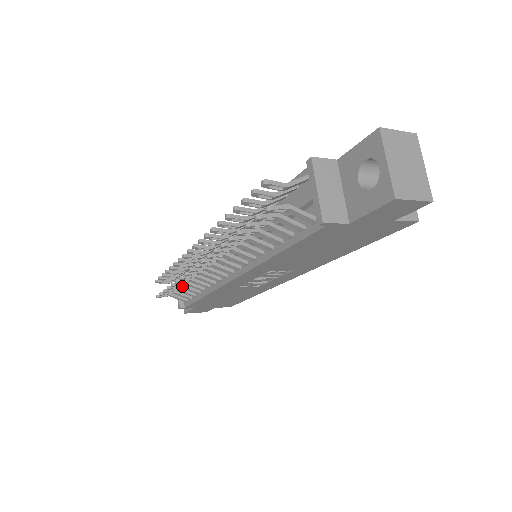
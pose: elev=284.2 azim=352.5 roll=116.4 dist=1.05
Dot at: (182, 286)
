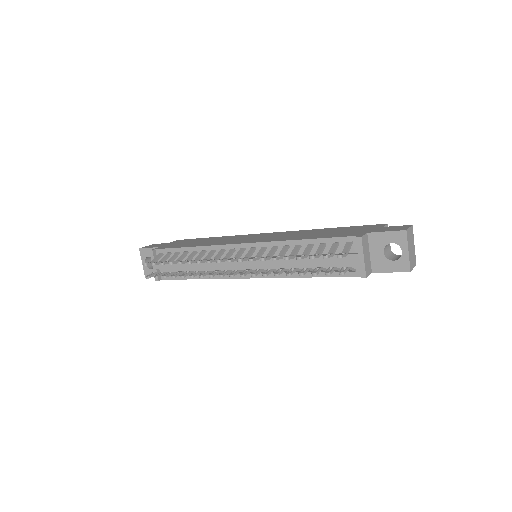
Dot at: (182, 273)
